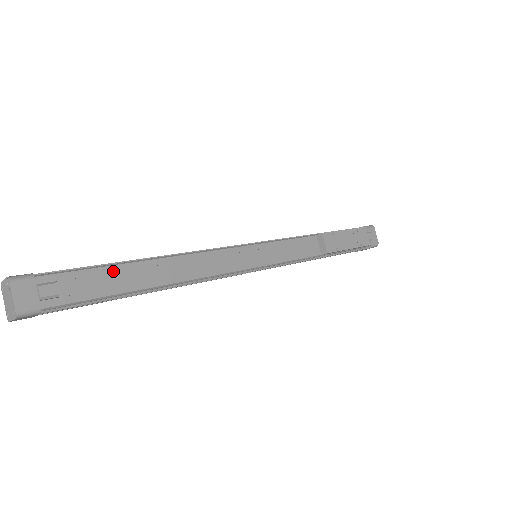
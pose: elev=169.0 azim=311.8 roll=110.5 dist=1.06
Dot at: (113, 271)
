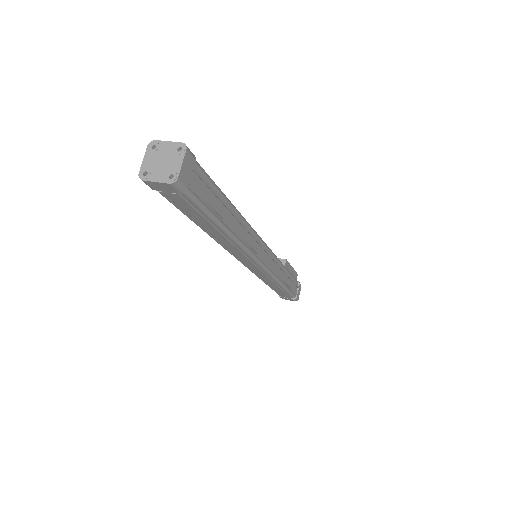
Dot at: occluded
